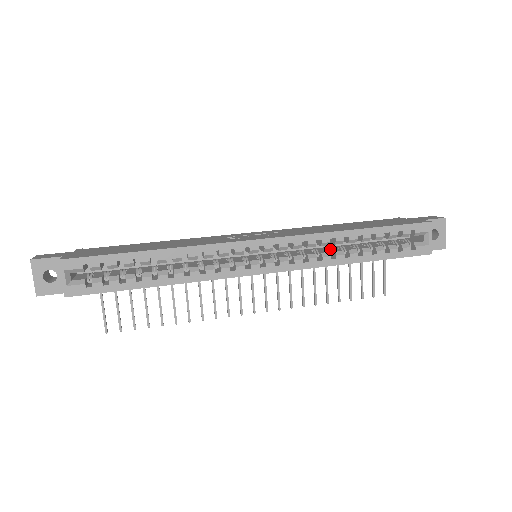
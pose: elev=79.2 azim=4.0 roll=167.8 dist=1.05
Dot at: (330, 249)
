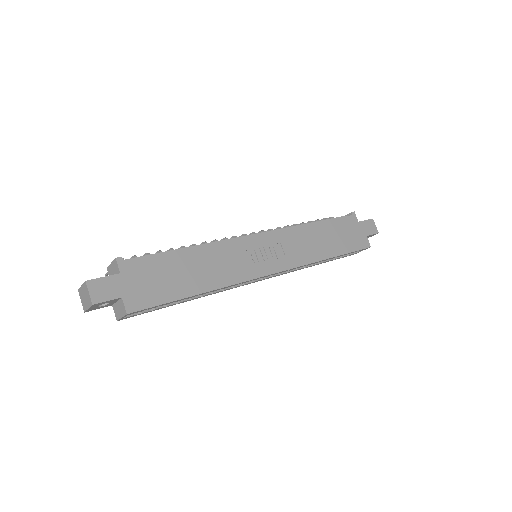
Dot at: occluded
